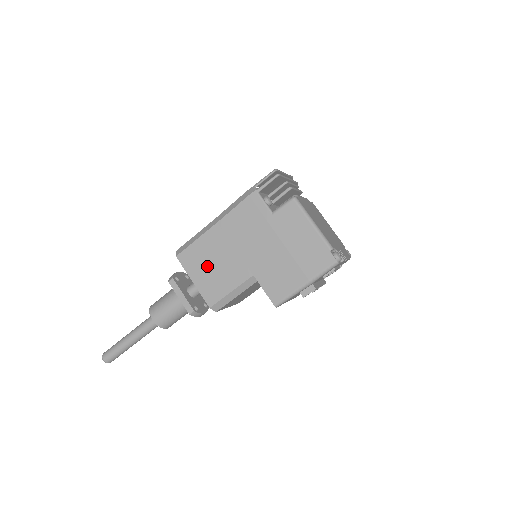
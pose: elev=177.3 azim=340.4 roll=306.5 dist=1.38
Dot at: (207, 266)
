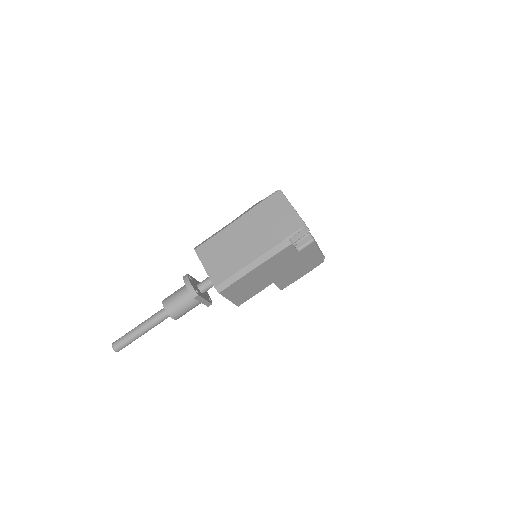
Dot at: (242, 290)
